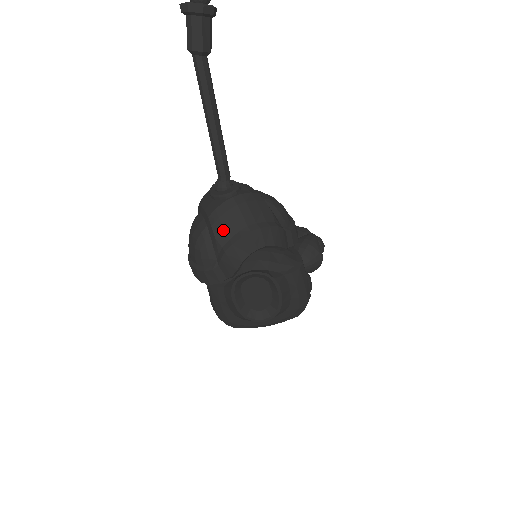
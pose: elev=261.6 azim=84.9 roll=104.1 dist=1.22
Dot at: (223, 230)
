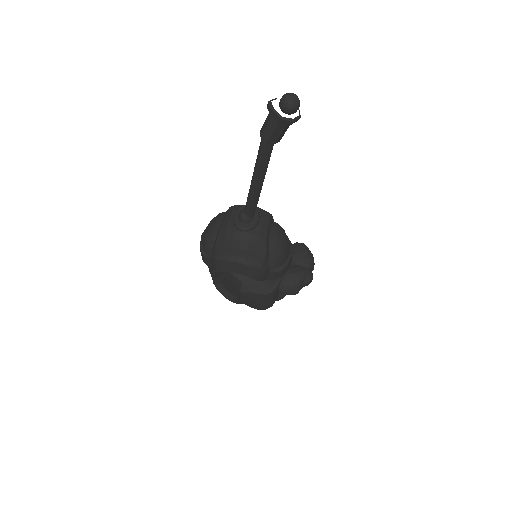
Dot at: (222, 246)
